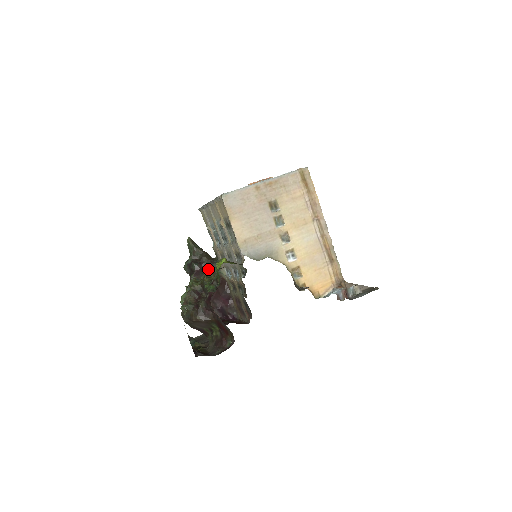
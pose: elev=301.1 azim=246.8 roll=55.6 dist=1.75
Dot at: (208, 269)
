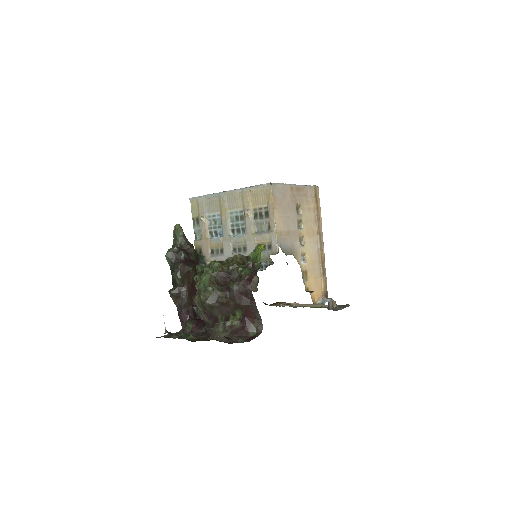
Dot at: (195, 261)
